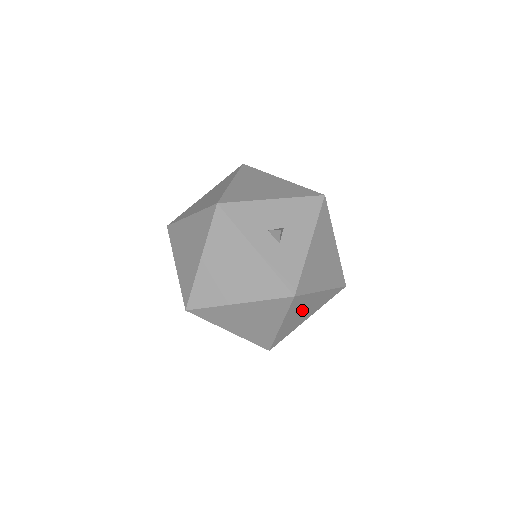
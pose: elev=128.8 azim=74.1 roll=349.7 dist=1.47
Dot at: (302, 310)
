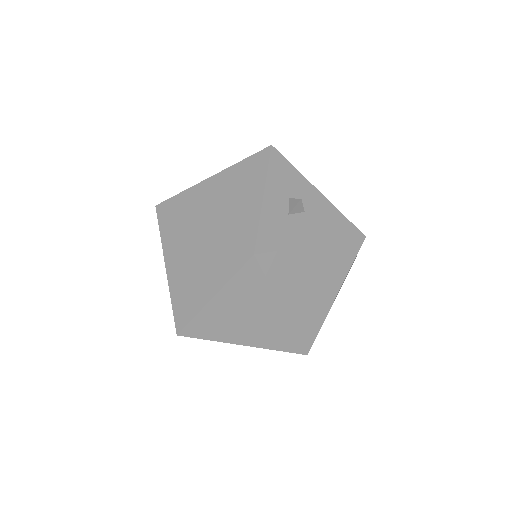
Dot at: (246, 309)
